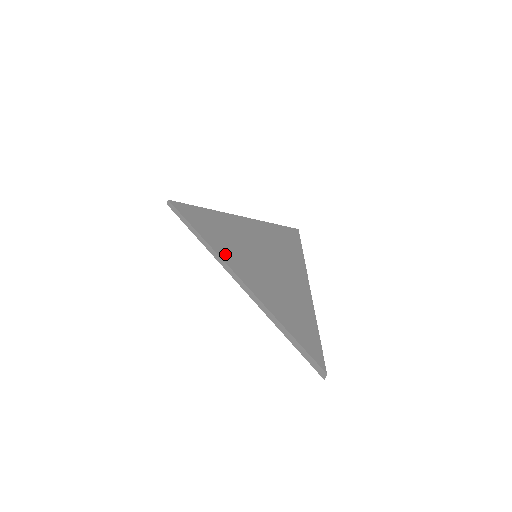
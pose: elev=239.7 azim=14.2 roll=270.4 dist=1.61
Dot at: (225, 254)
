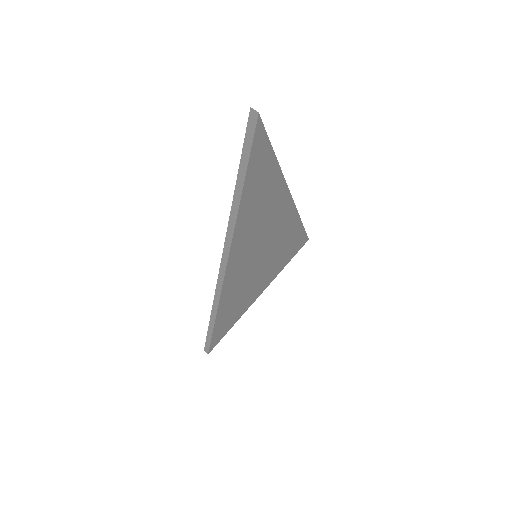
Dot at: occluded
